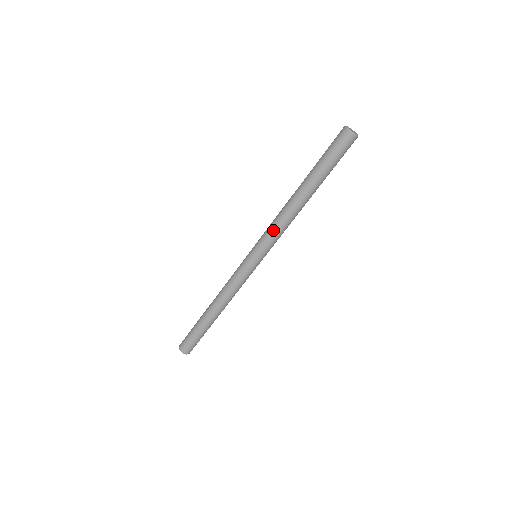
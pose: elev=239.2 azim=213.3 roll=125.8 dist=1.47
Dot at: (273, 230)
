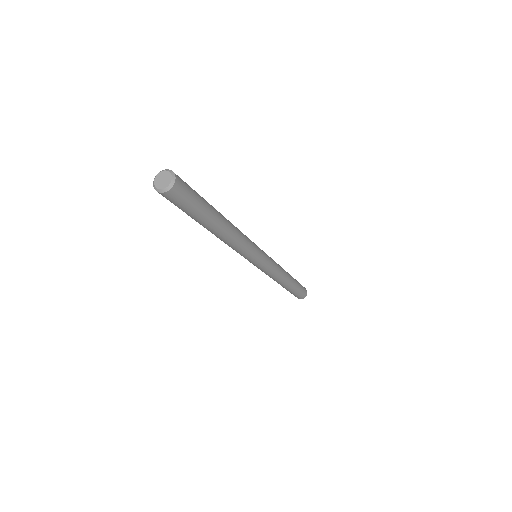
Dot at: (241, 252)
